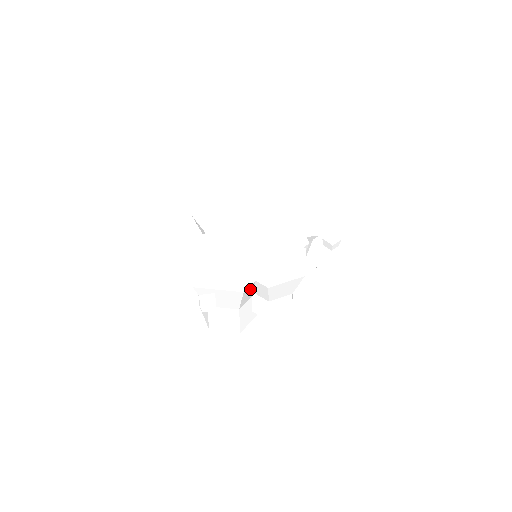
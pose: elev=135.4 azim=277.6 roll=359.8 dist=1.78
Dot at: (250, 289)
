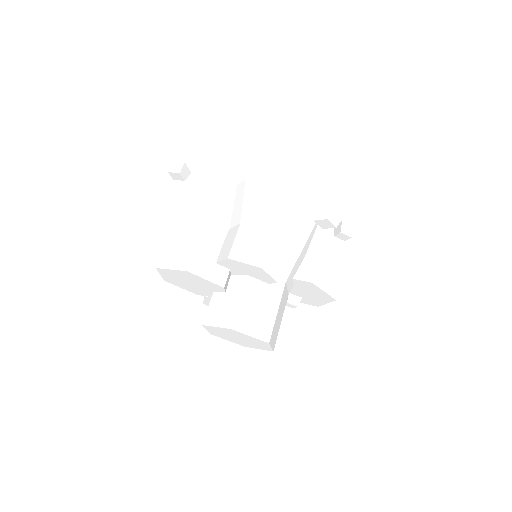
Dot at: (227, 197)
